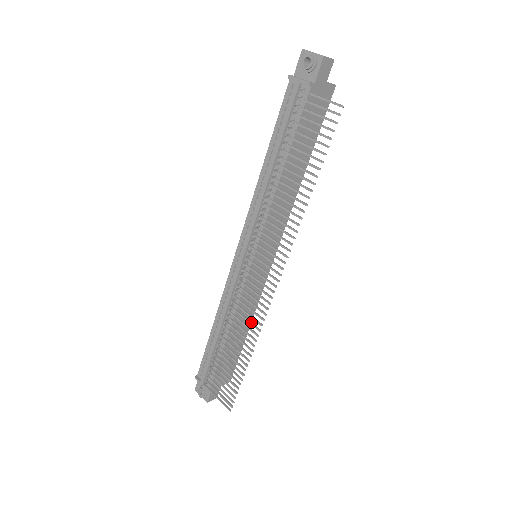
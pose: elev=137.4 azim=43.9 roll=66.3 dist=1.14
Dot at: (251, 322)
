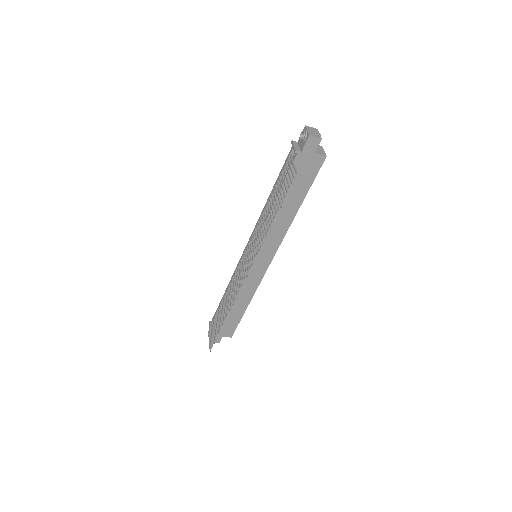
Dot at: (232, 297)
